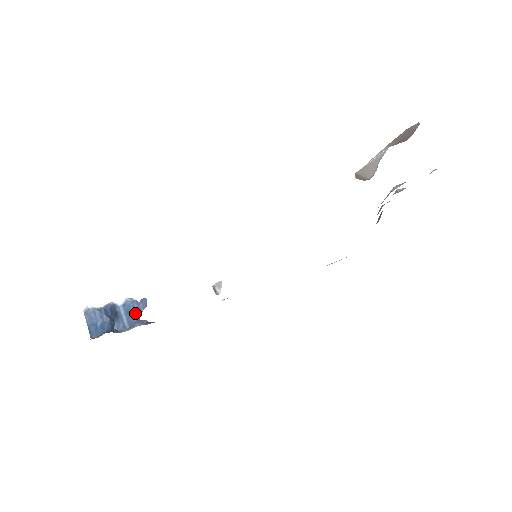
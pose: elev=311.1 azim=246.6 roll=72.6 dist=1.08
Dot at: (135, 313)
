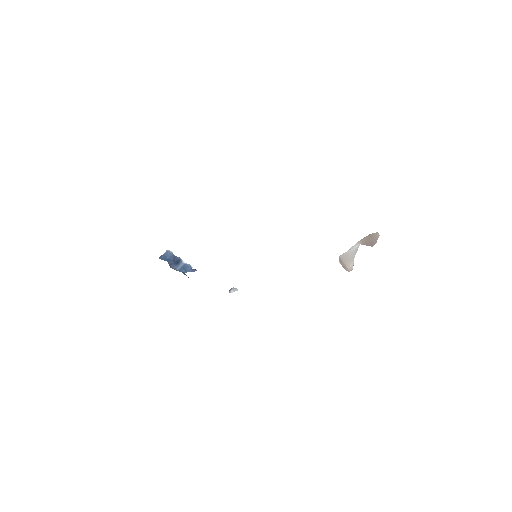
Dot at: (186, 270)
